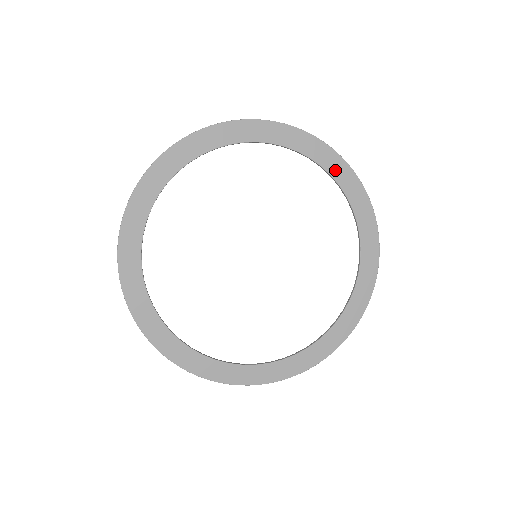
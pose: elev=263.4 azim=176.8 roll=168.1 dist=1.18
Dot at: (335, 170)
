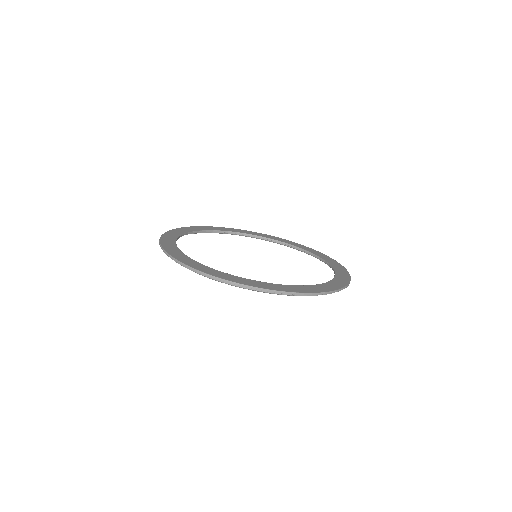
Dot at: (235, 231)
